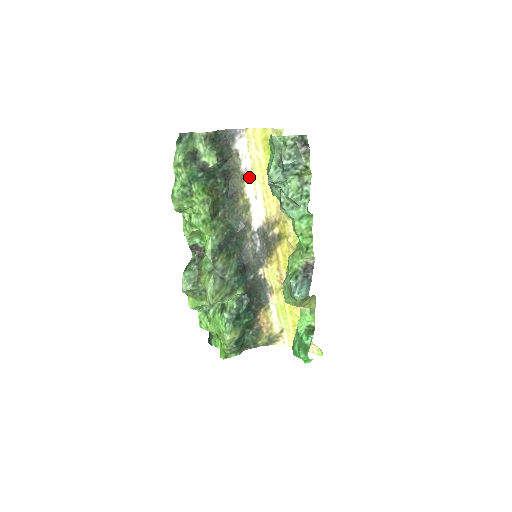
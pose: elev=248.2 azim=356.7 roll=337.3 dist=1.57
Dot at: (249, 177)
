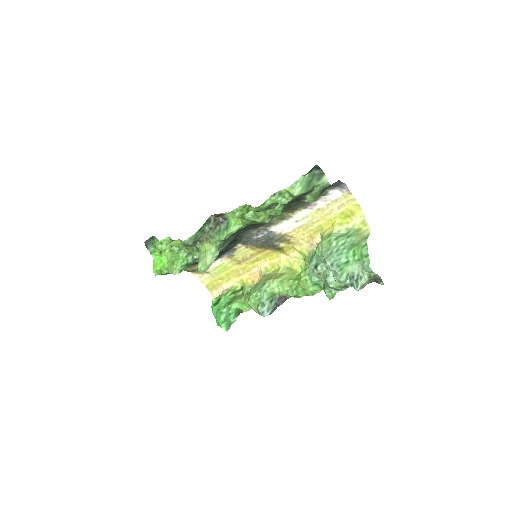
Dot at: (310, 210)
